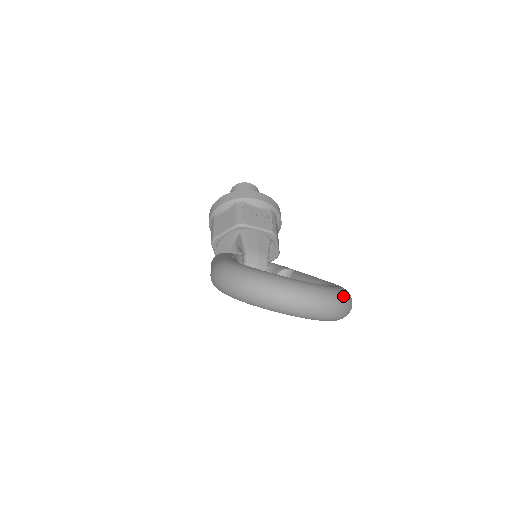
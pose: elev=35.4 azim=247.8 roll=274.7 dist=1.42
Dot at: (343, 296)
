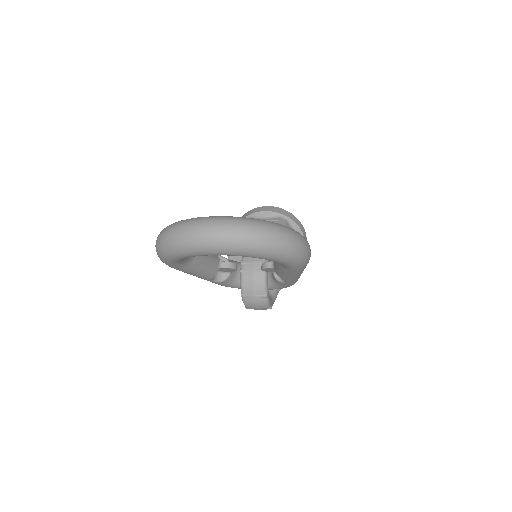
Dot at: (264, 223)
